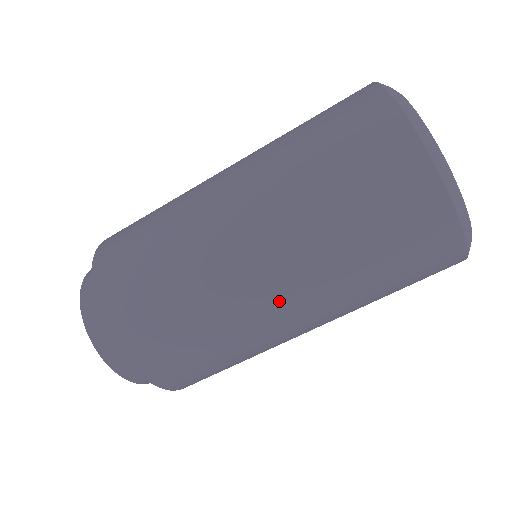
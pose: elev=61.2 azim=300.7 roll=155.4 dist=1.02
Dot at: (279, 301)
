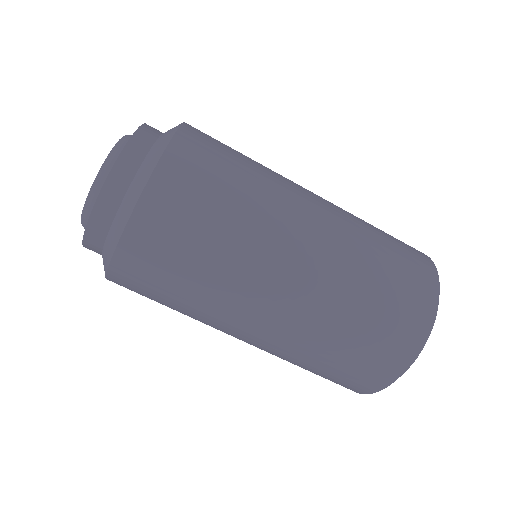
Dot at: (298, 262)
